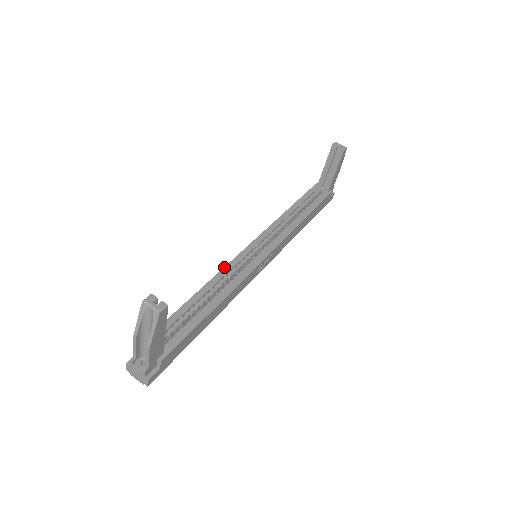
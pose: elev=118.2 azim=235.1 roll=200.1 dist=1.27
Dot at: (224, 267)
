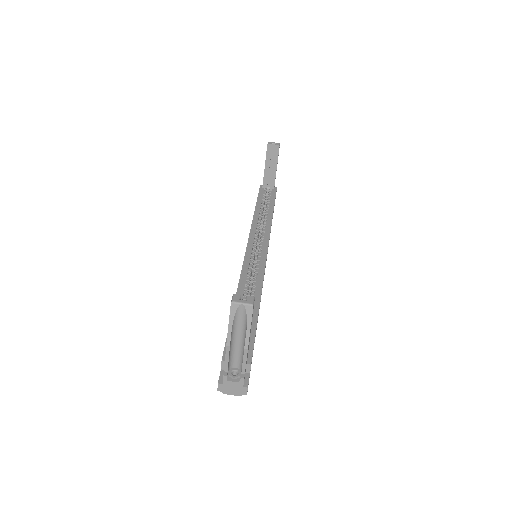
Dot at: (241, 272)
